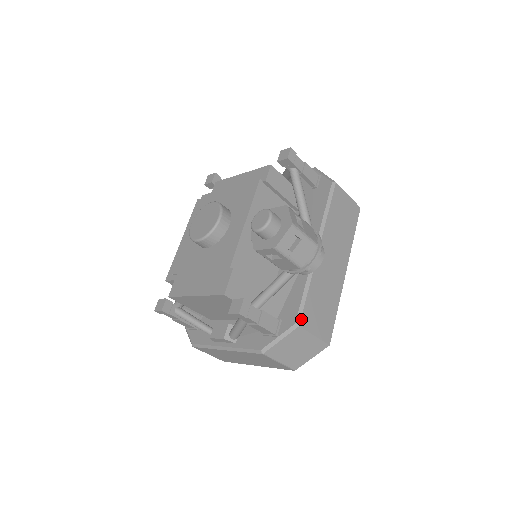
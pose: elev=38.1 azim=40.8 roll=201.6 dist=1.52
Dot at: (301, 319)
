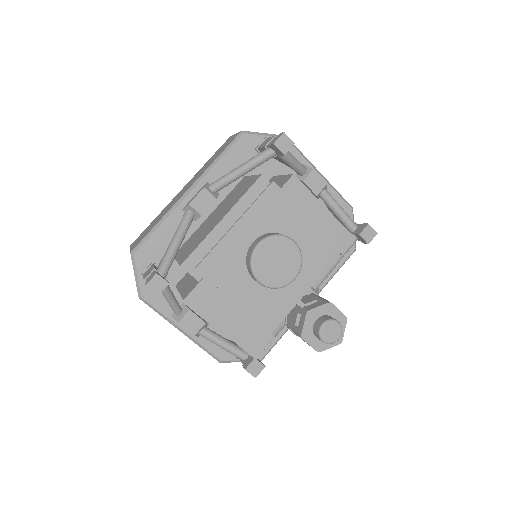
Dot at: occluded
